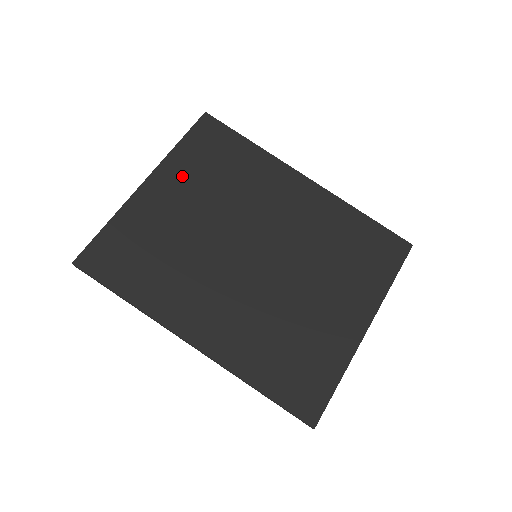
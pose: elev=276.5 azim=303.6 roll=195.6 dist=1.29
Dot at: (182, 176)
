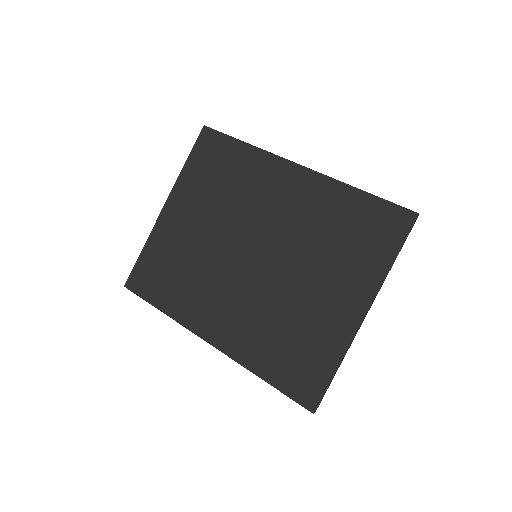
Dot at: (190, 194)
